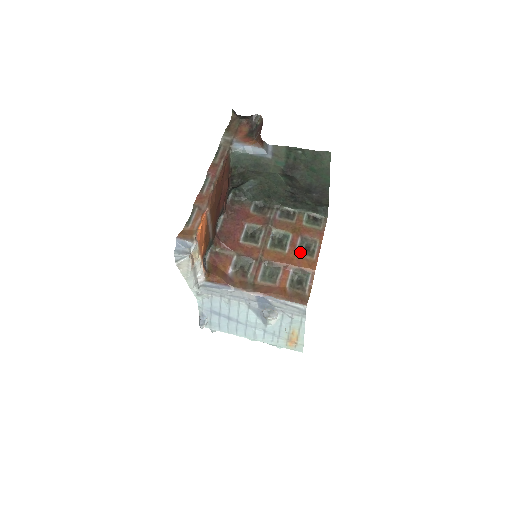
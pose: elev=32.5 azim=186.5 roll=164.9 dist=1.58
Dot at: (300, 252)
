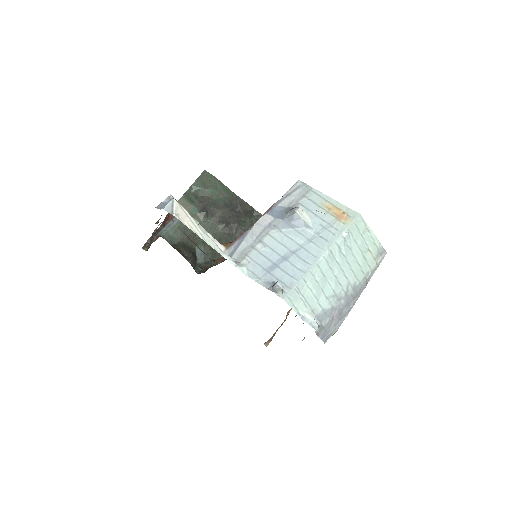
Dot at: occluded
